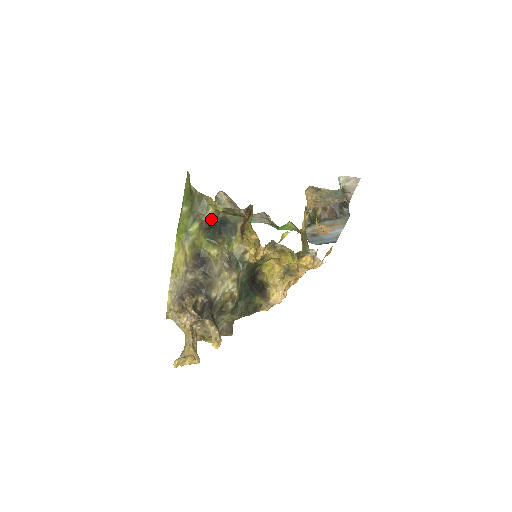
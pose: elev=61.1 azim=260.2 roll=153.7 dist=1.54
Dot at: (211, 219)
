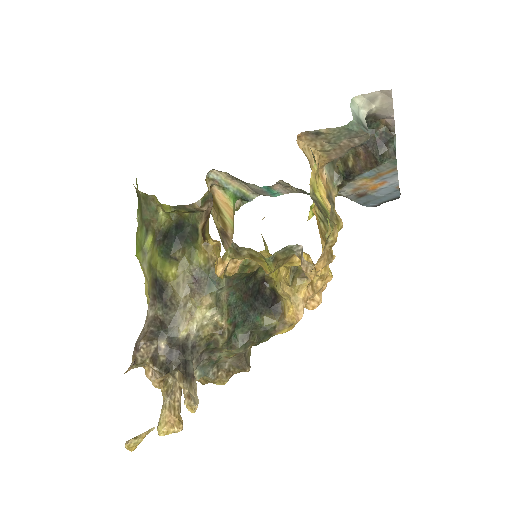
Dot at: (165, 225)
